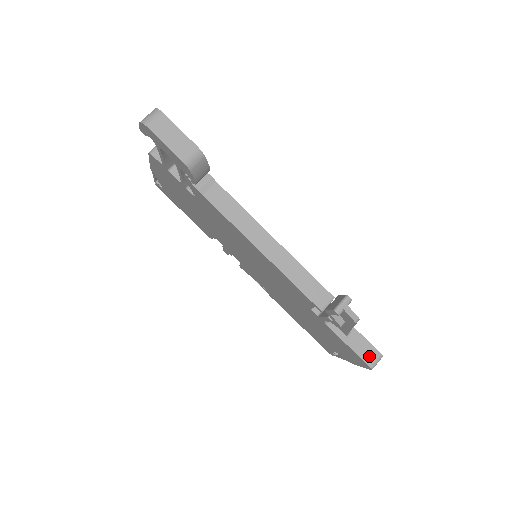
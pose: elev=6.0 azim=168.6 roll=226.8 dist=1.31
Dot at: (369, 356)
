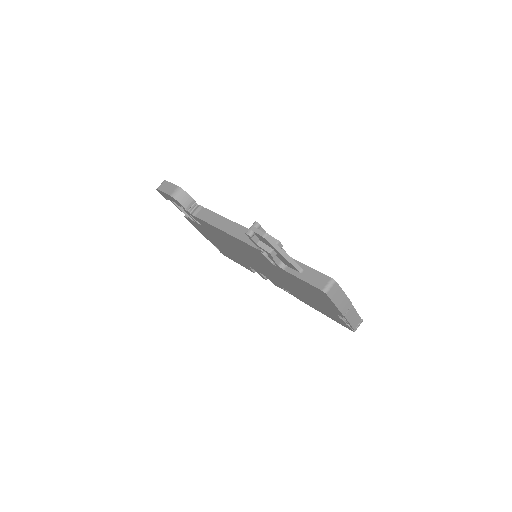
Dot at: (320, 282)
